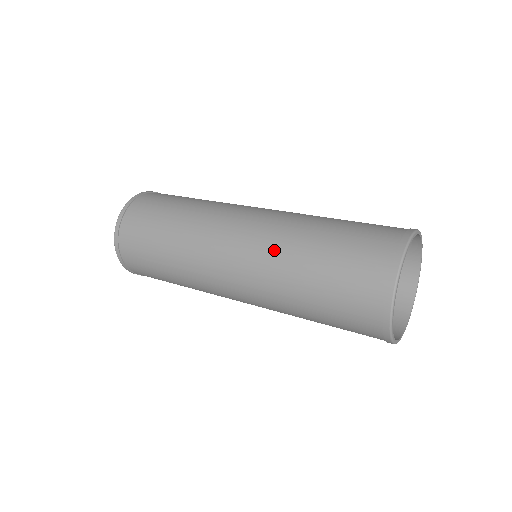
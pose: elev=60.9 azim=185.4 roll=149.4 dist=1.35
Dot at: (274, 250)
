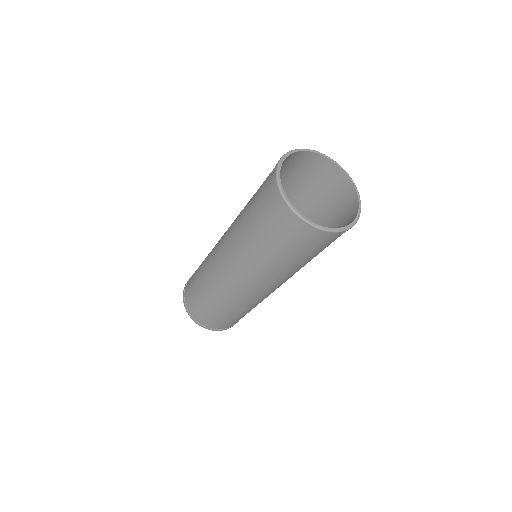
Dot at: (242, 256)
